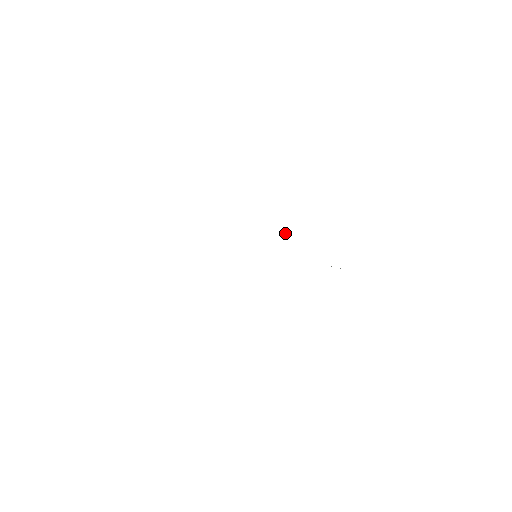
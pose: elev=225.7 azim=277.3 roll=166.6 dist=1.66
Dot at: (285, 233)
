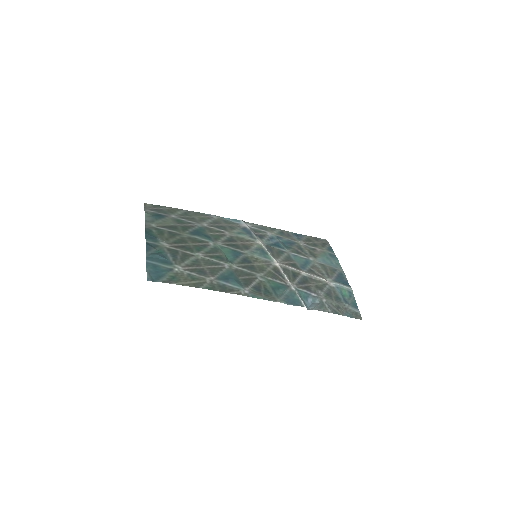
Dot at: (285, 291)
